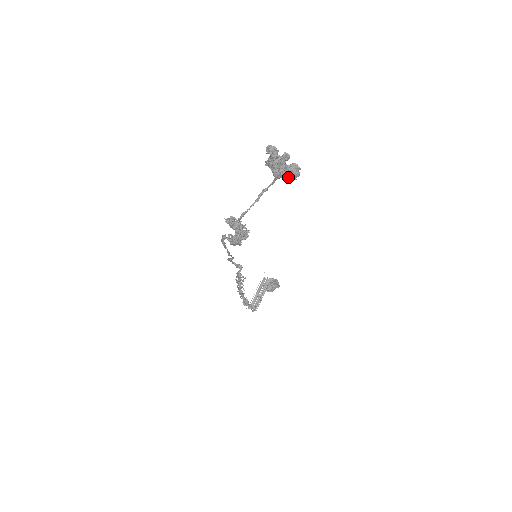
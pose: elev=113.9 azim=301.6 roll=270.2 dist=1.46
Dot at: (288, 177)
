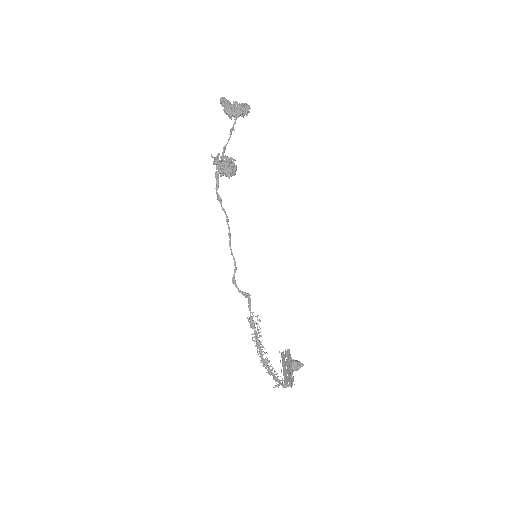
Dot at: (243, 112)
